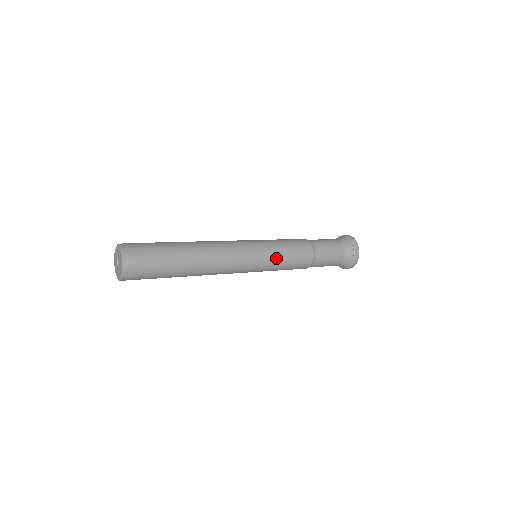
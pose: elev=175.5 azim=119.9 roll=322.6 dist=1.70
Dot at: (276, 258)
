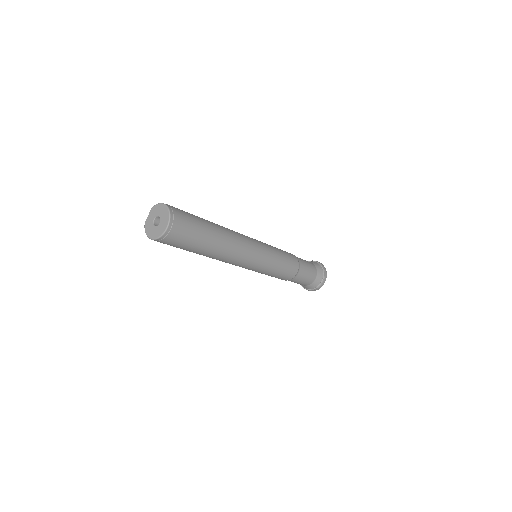
Dot at: (275, 253)
